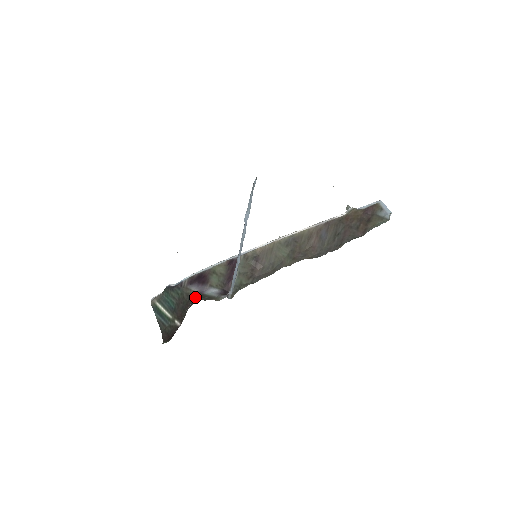
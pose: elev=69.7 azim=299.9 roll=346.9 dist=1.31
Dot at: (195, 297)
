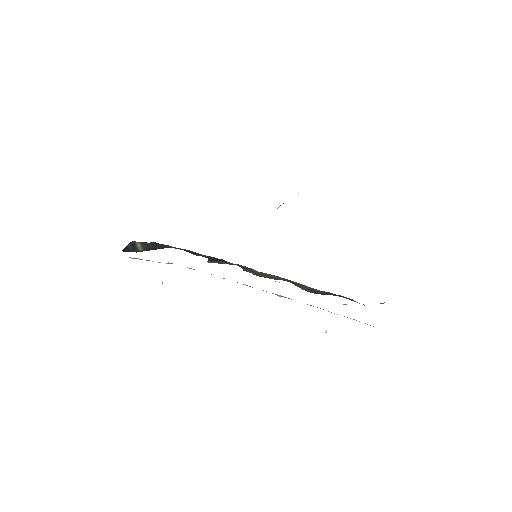
Dot at: occluded
